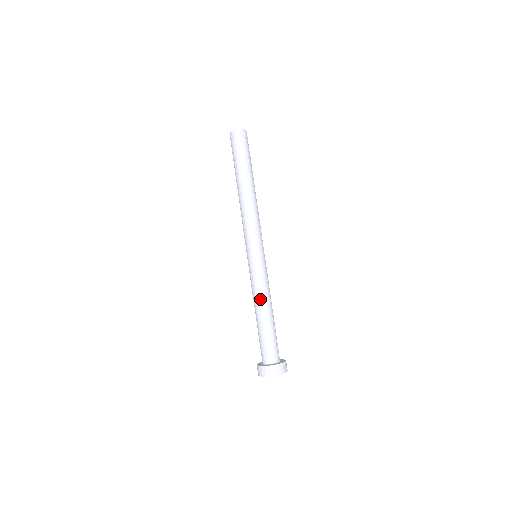
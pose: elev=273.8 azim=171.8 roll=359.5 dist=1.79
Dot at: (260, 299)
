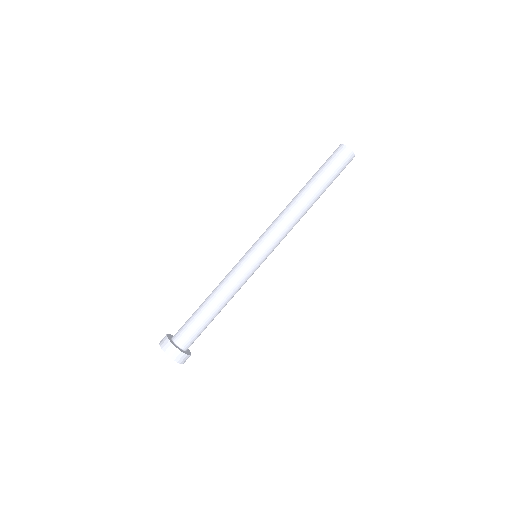
Dot at: (224, 291)
